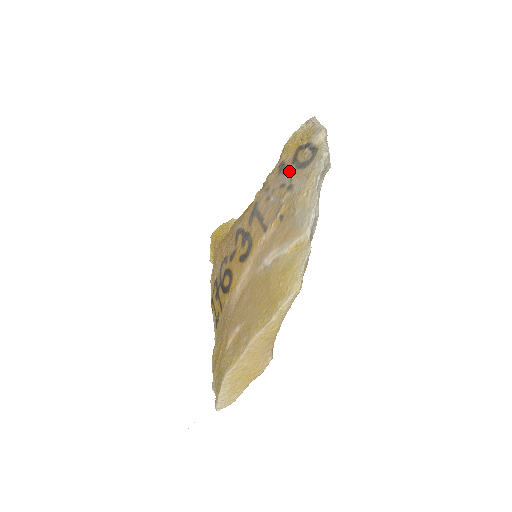
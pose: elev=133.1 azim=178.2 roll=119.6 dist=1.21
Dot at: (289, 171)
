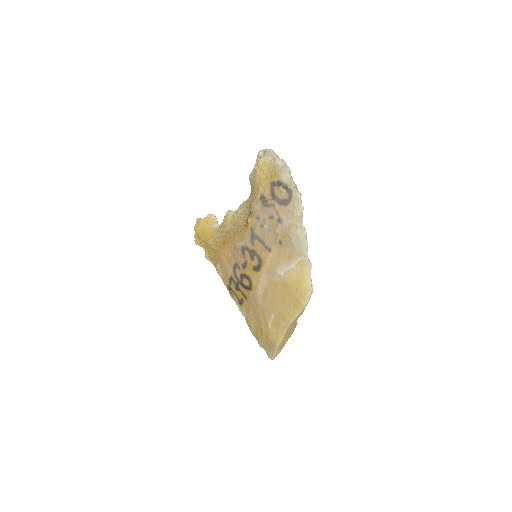
Dot at: (273, 206)
